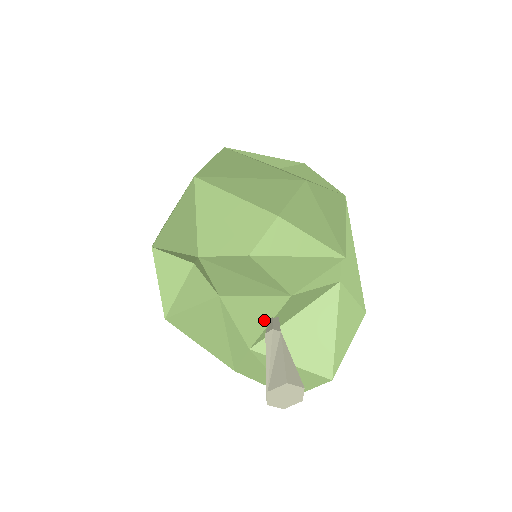
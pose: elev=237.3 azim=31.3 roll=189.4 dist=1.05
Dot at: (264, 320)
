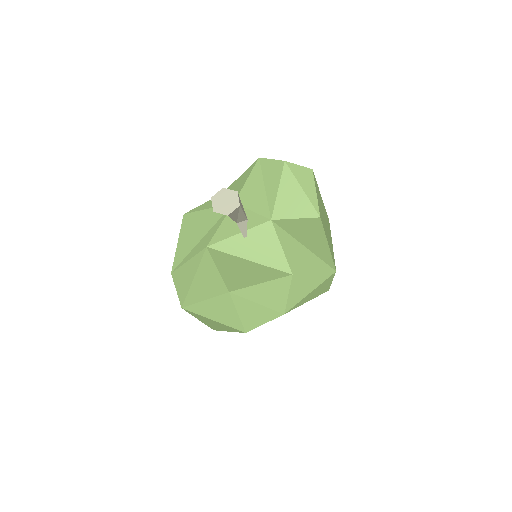
Dot at: (239, 229)
